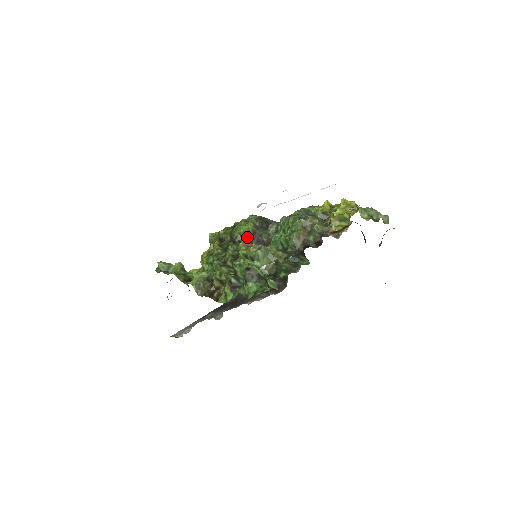
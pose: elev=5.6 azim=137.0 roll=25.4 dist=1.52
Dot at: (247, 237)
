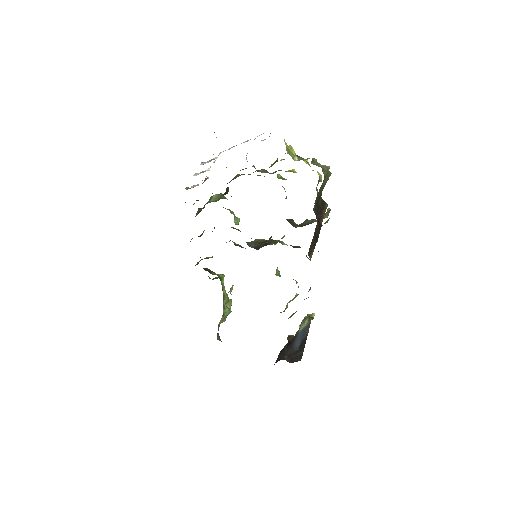
Dot at: (261, 242)
